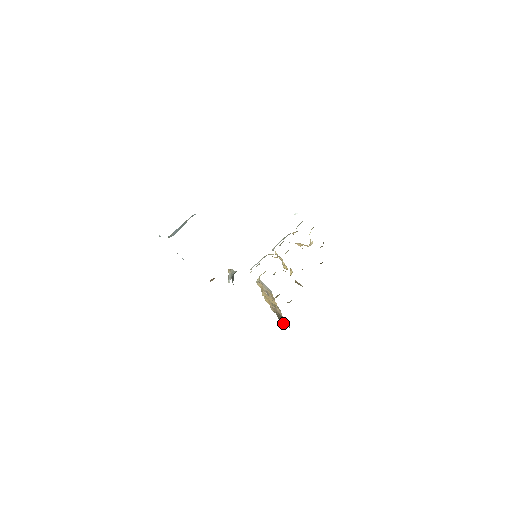
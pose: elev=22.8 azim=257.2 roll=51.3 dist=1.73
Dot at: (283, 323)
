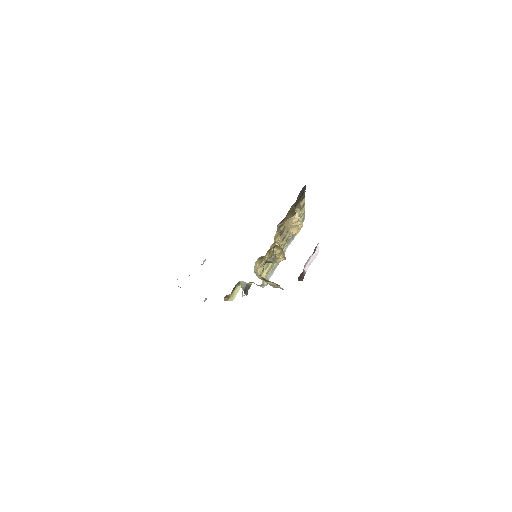
Dot at: occluded
